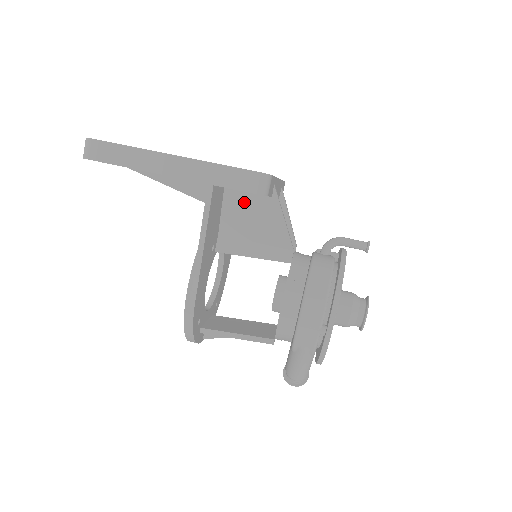
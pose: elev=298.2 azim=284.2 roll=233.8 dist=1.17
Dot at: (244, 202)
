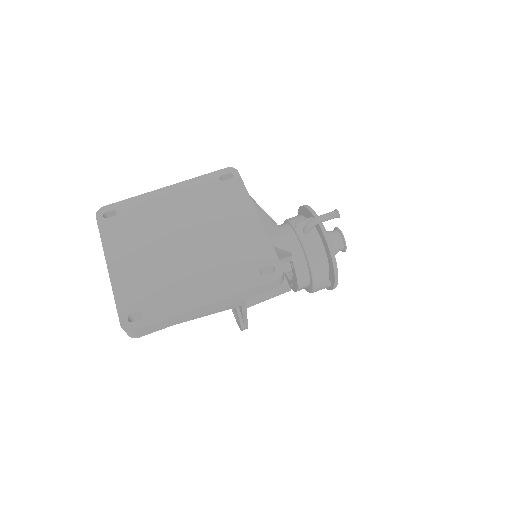
Dot at: occluded
